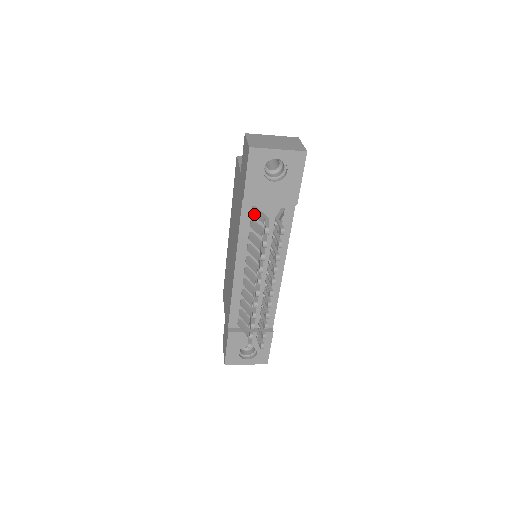
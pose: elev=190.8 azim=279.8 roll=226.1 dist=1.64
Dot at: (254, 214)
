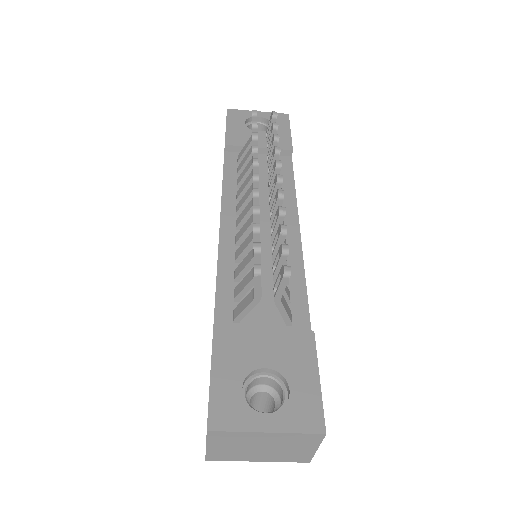
Dot at: (240, 156)
